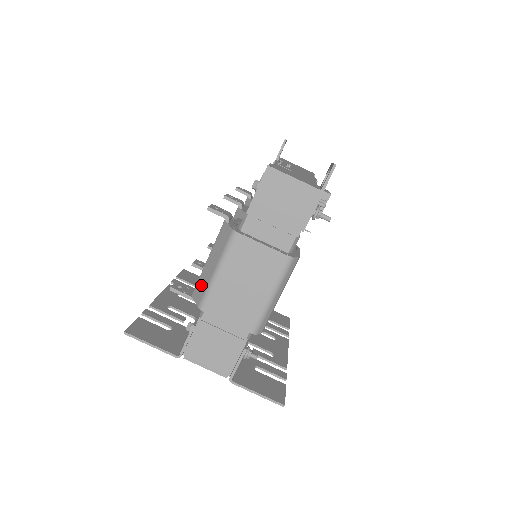
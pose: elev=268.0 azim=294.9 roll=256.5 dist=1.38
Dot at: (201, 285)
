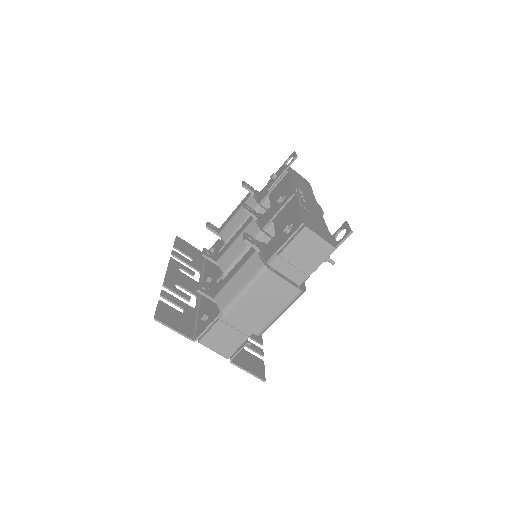
Dot at: (225, 295)
